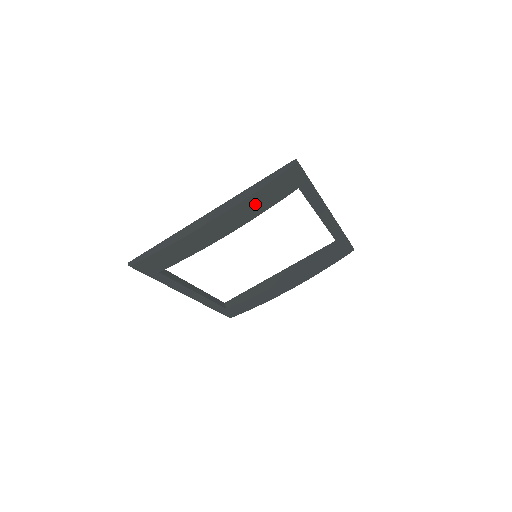
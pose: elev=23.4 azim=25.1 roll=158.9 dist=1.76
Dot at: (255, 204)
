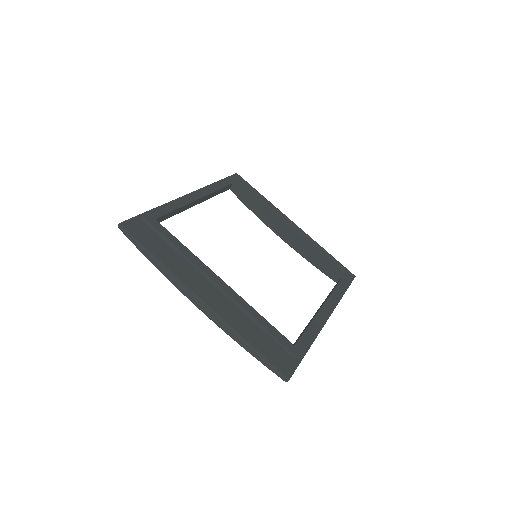
Dot at: occluded
